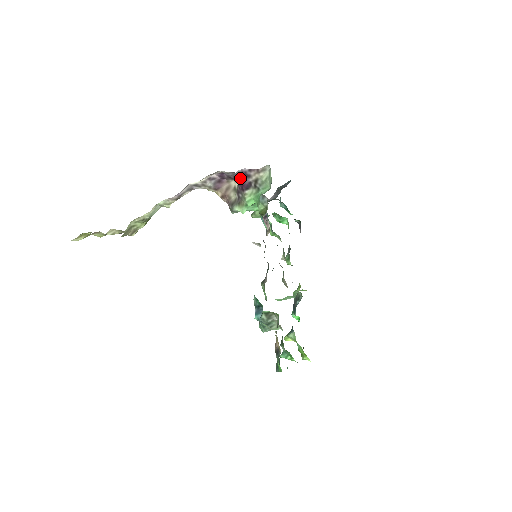
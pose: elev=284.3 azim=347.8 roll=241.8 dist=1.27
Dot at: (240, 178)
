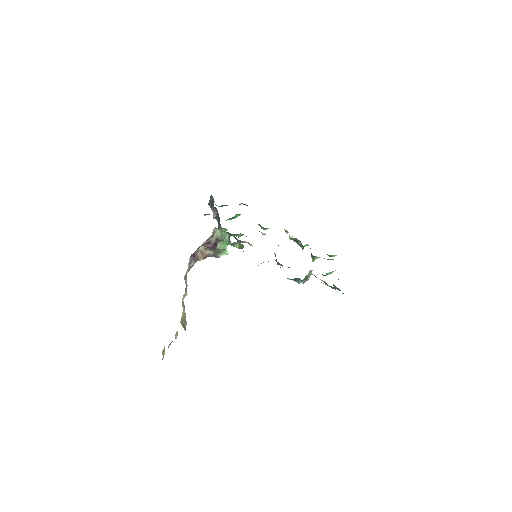
Dot at: occluded
